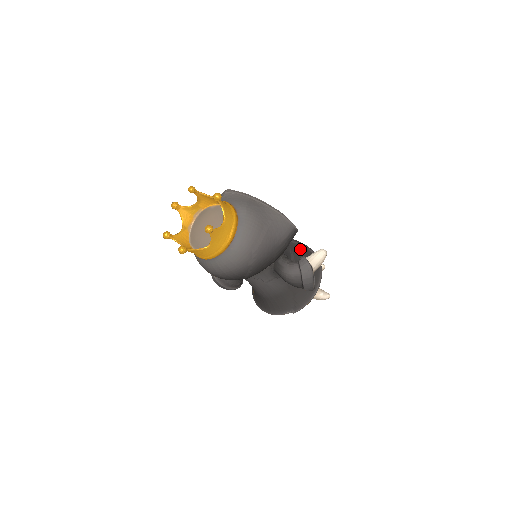
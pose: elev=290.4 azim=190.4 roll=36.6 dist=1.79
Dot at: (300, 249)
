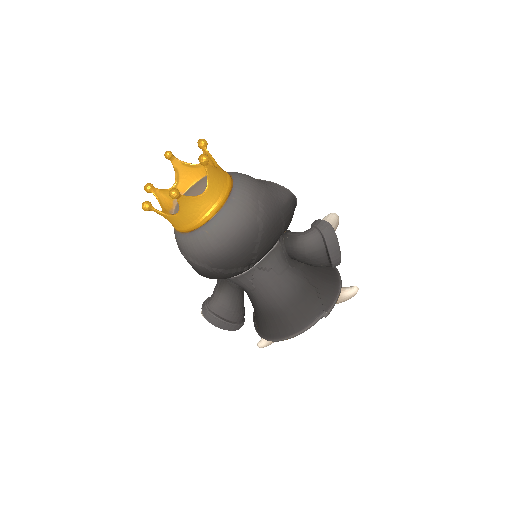
Dot at: occluded
